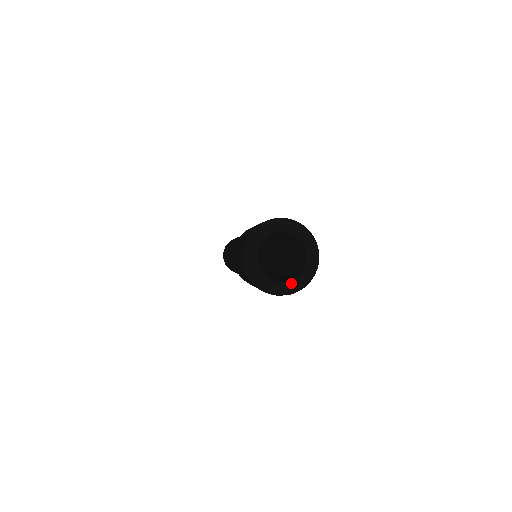
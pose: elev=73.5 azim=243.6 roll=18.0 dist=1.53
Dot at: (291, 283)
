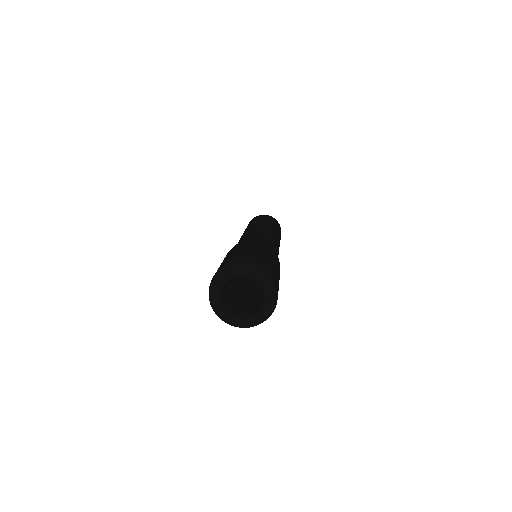
Dot at: (251, 319)
